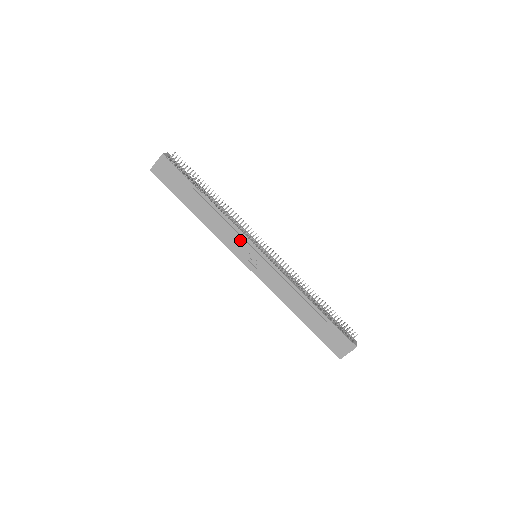
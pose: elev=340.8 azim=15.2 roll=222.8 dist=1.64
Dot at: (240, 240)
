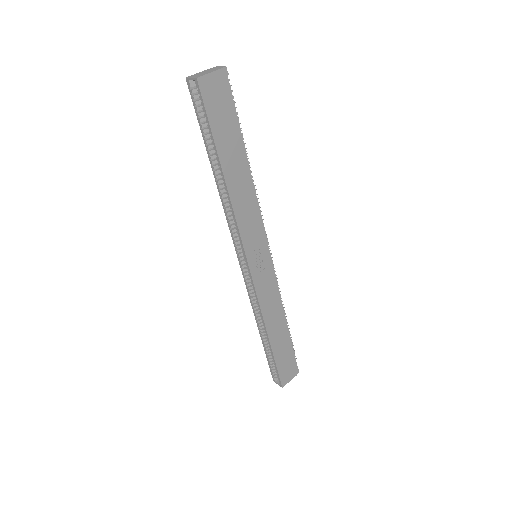
Dot at: (258, 231)
